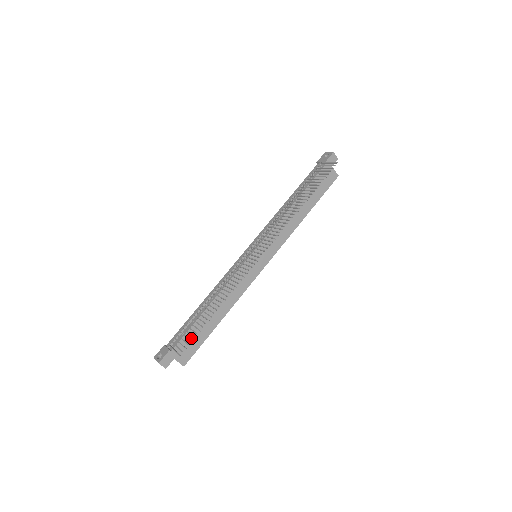
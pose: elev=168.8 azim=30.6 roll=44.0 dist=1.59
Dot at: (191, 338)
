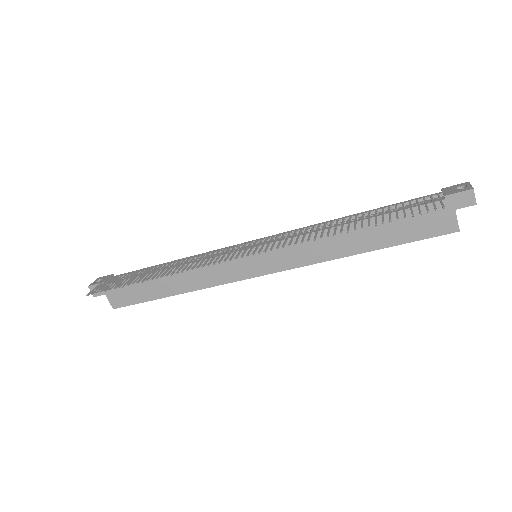
Dot at: (131, 288)
